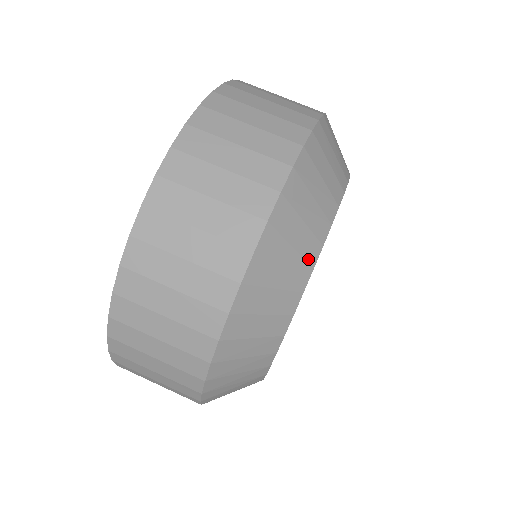
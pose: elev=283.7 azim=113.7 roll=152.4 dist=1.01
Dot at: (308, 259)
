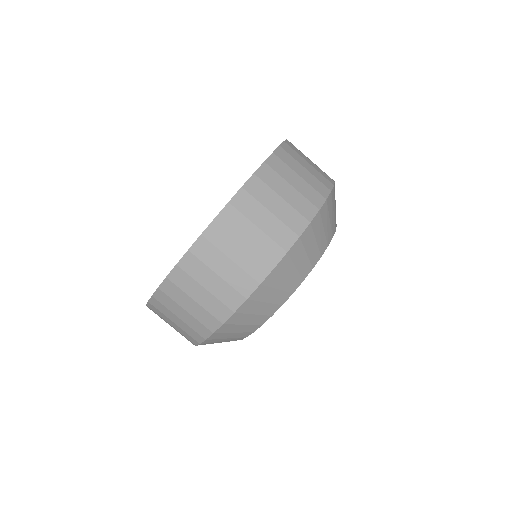
Dot at: (280, 300)
